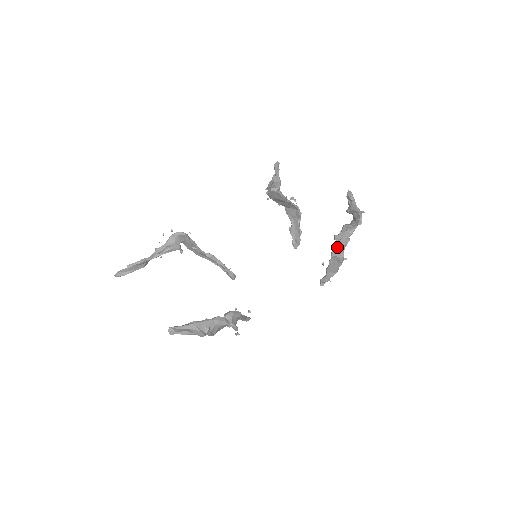
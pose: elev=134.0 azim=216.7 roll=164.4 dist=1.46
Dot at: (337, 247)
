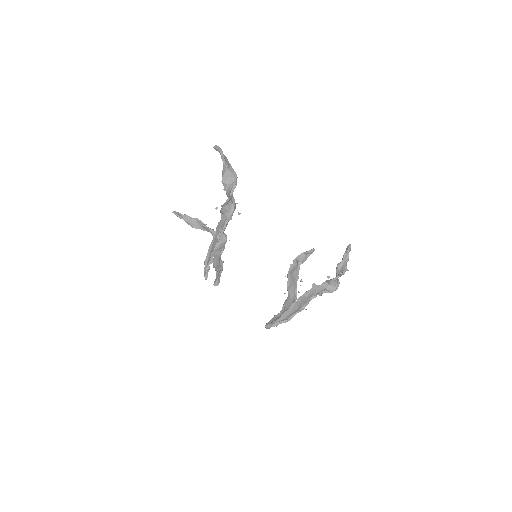
Dot at: (308, 294)
